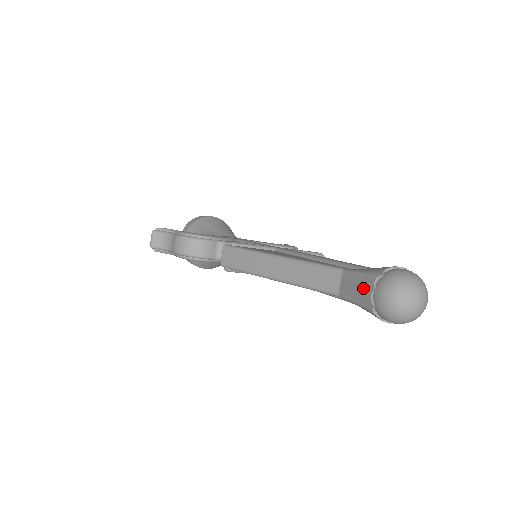
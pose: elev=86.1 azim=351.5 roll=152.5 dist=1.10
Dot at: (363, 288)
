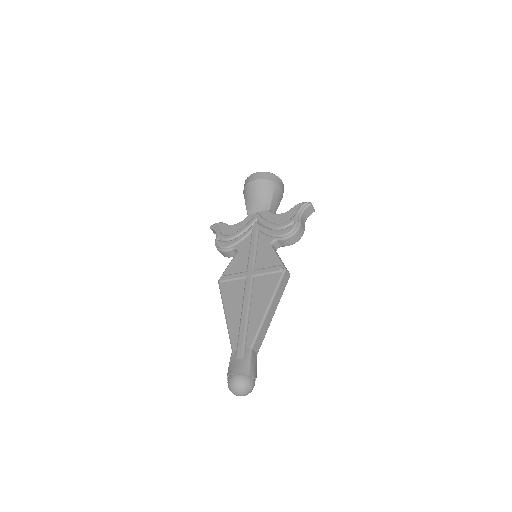
Dot at: occluded
